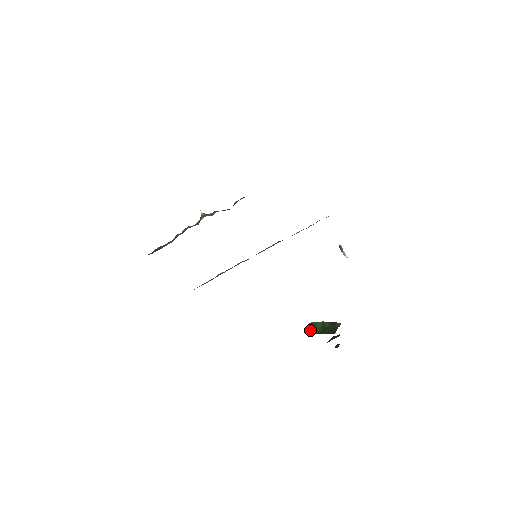
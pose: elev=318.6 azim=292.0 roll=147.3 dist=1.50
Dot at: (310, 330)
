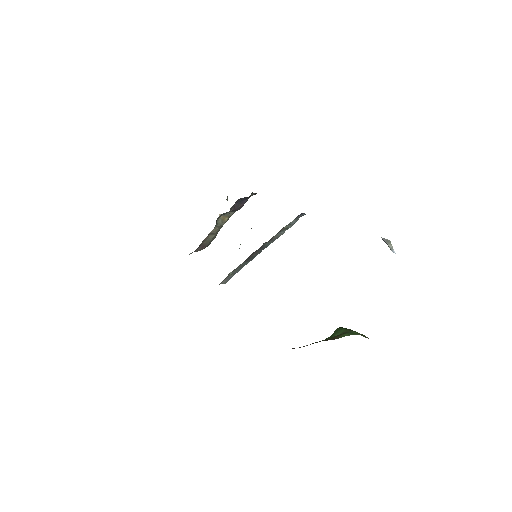
Dot at: occluded
